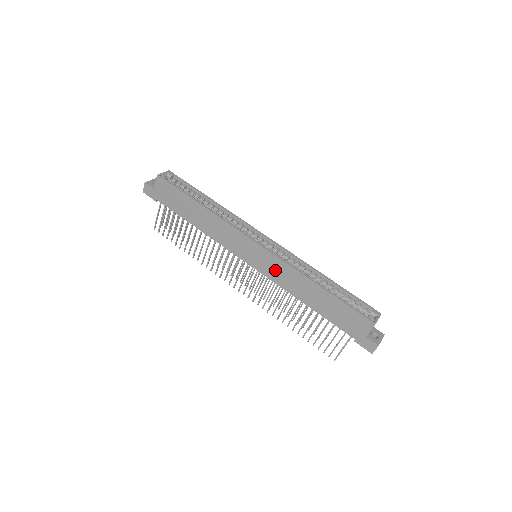
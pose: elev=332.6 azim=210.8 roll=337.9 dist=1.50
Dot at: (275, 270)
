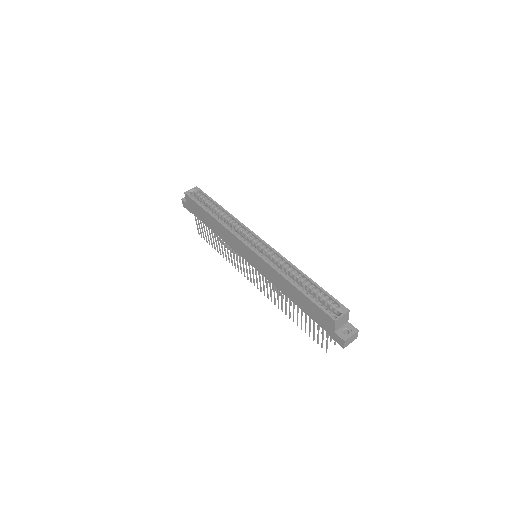
Dot at: (264, 269)
